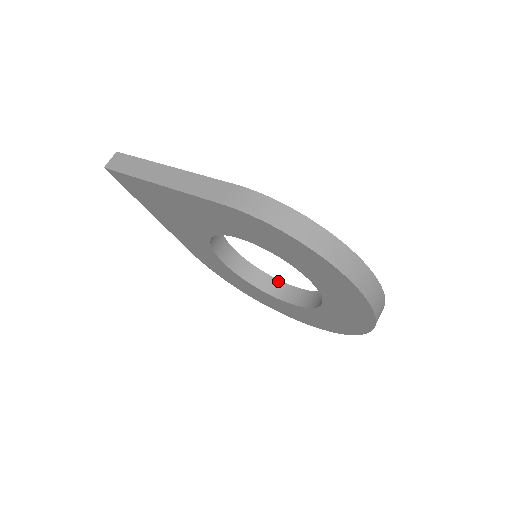
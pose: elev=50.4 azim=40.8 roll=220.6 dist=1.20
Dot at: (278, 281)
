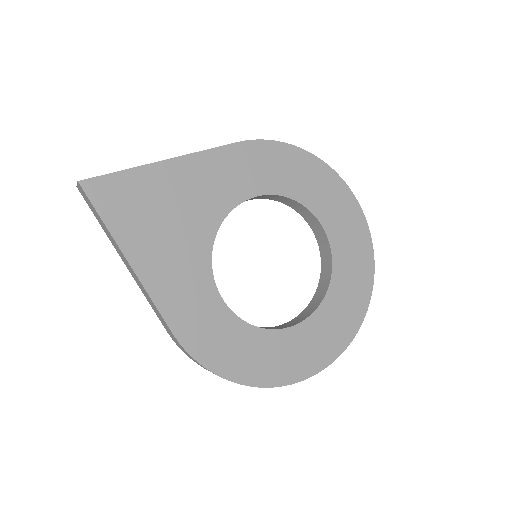
Dot at: (314, 217)
